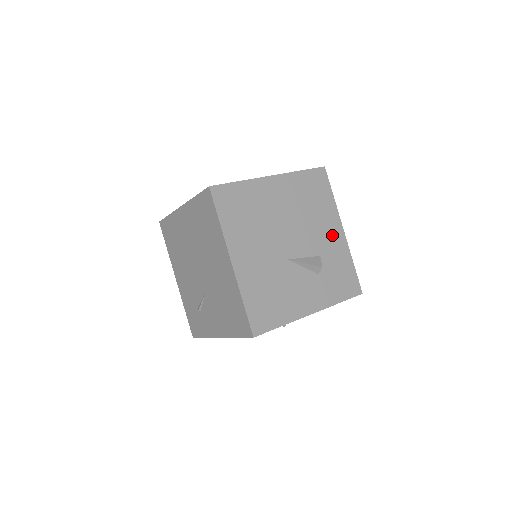
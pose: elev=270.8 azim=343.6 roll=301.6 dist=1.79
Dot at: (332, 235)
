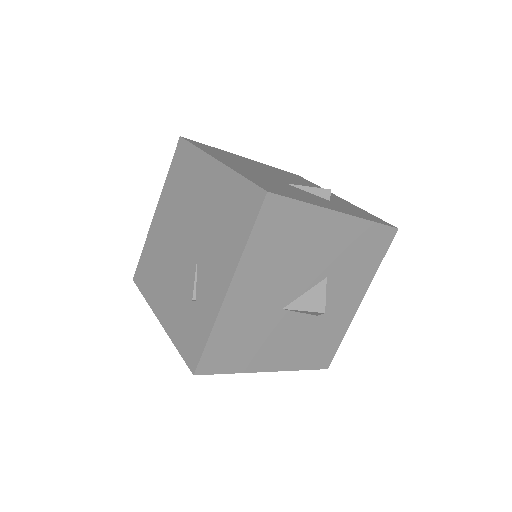
Dot at: (331, 195)
